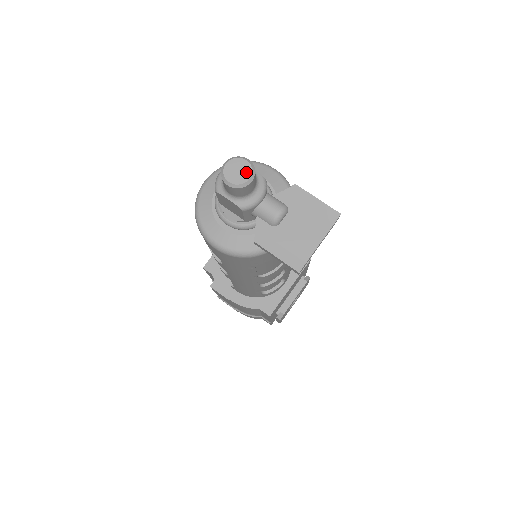
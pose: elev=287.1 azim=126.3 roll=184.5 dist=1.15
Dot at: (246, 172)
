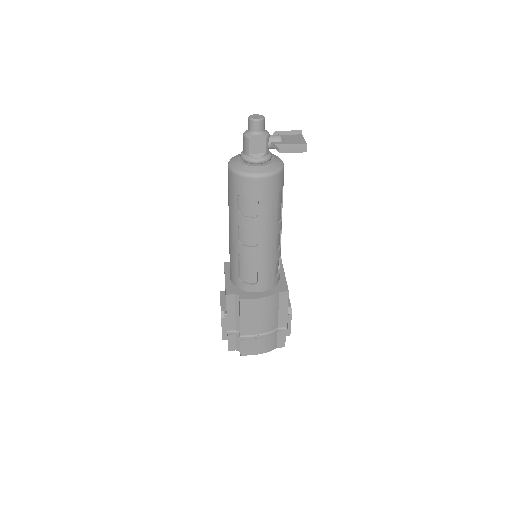
Dot at: (260, 116)
